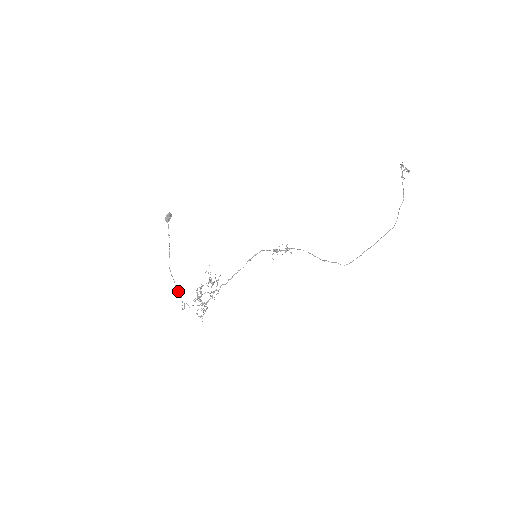
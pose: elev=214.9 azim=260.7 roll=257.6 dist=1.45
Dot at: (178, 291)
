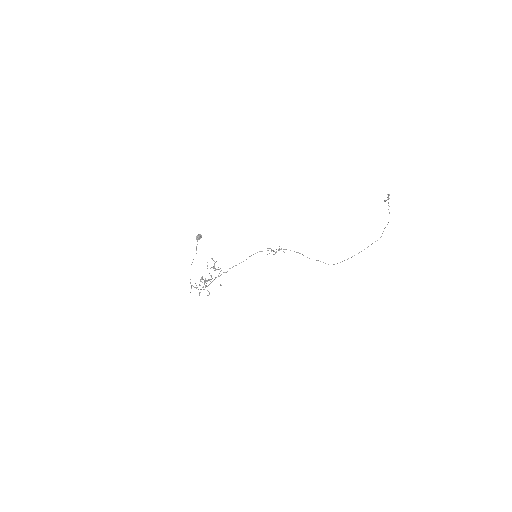
Dot at: occluded
